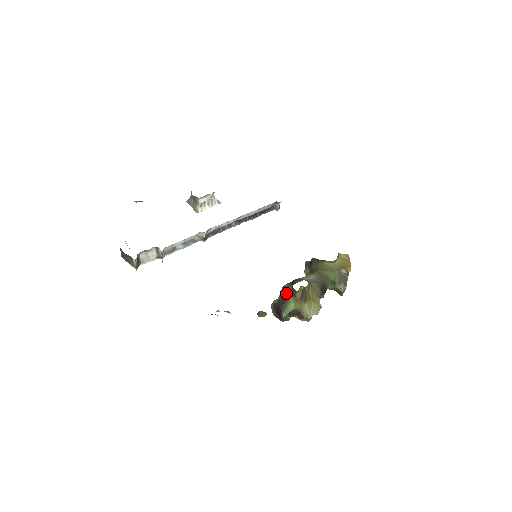
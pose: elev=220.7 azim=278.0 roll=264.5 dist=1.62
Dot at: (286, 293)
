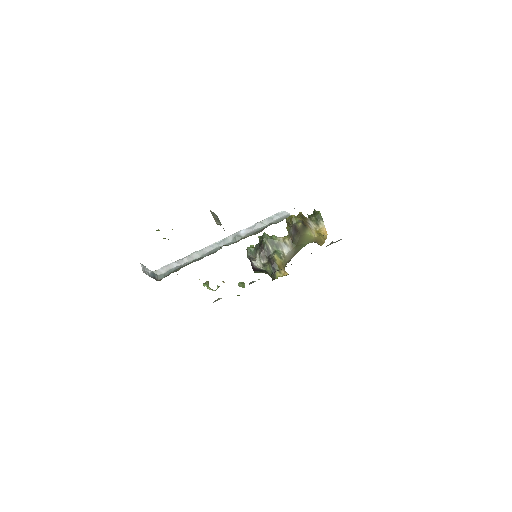
Dot at: (265, 270)
